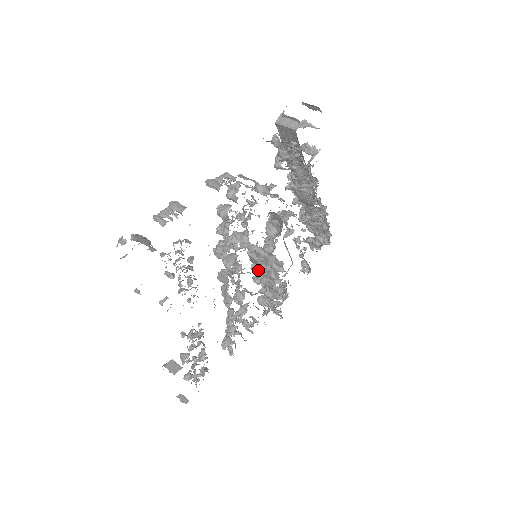
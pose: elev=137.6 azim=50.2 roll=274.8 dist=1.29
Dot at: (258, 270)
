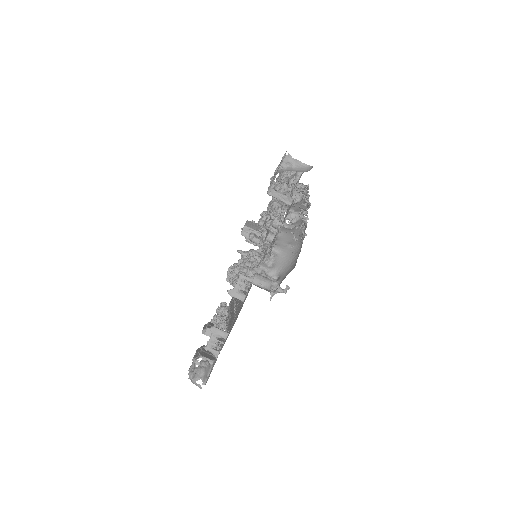
Dot at: (253, 243)
